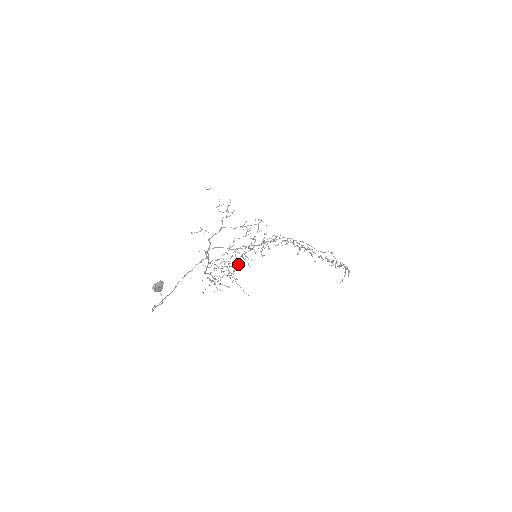
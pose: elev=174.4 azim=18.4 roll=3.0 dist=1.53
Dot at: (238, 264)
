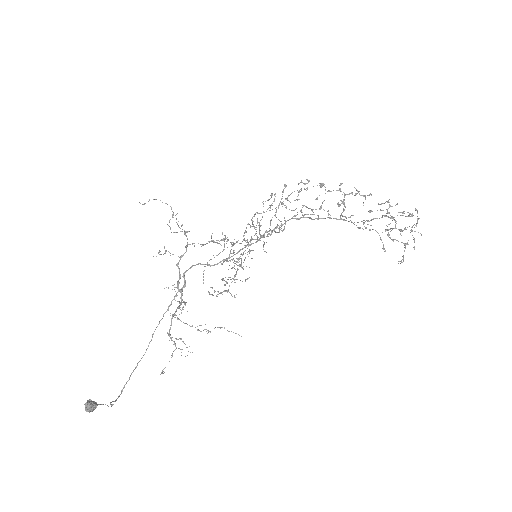
Dot at: occluded
